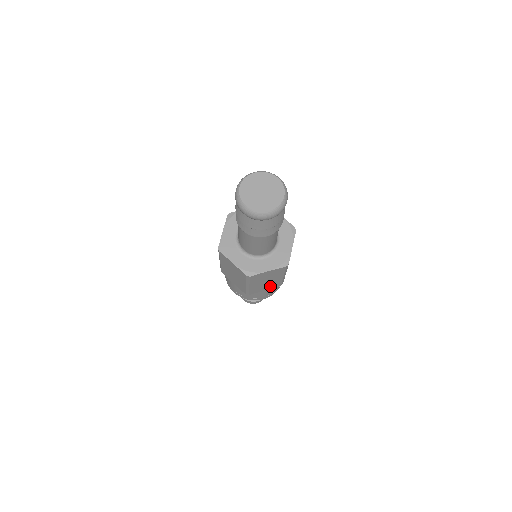
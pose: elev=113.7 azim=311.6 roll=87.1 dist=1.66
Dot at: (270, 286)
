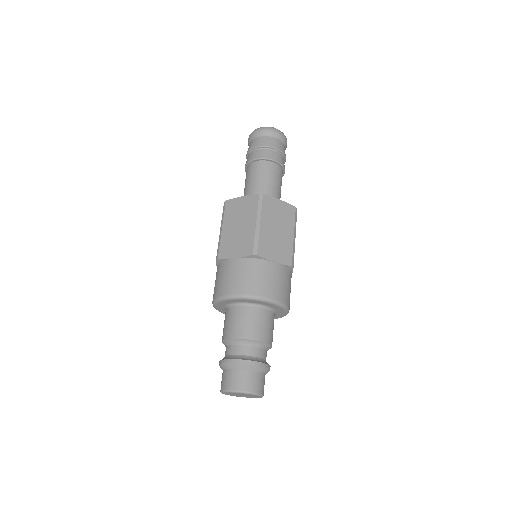
Dot at: (241, 247)
